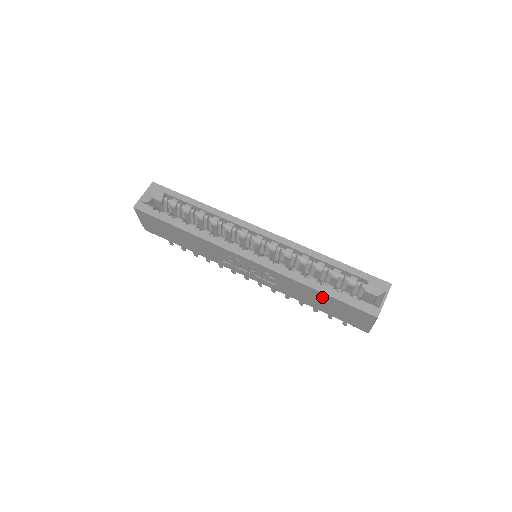
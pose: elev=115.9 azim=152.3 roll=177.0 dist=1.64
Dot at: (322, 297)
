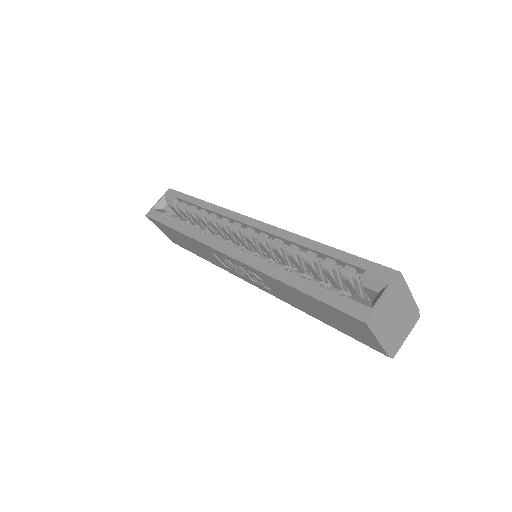
Dot at: (305, 298)
